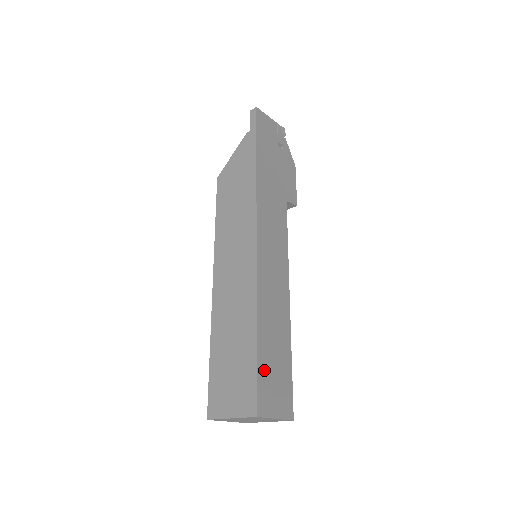
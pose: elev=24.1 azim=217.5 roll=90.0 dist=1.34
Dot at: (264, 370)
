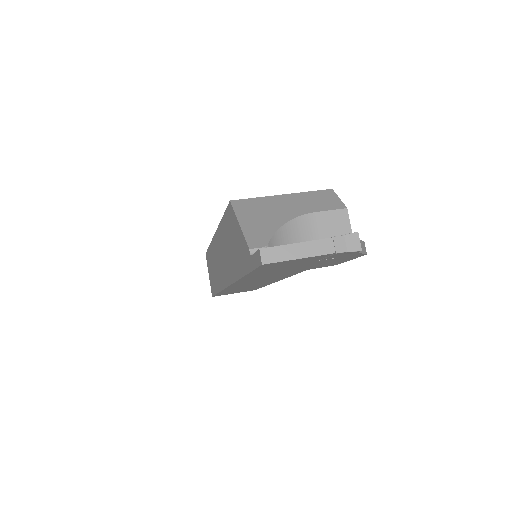
Dot at: occluded
